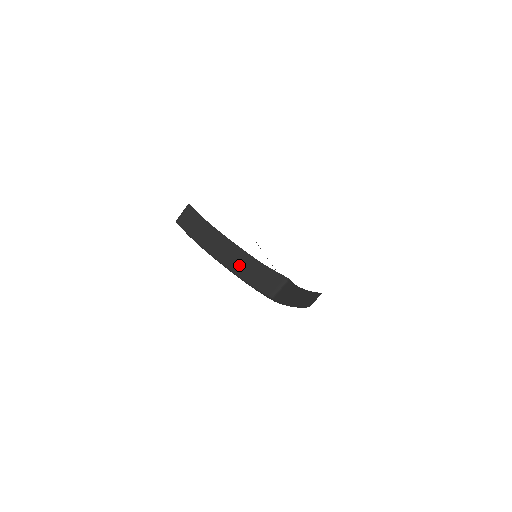
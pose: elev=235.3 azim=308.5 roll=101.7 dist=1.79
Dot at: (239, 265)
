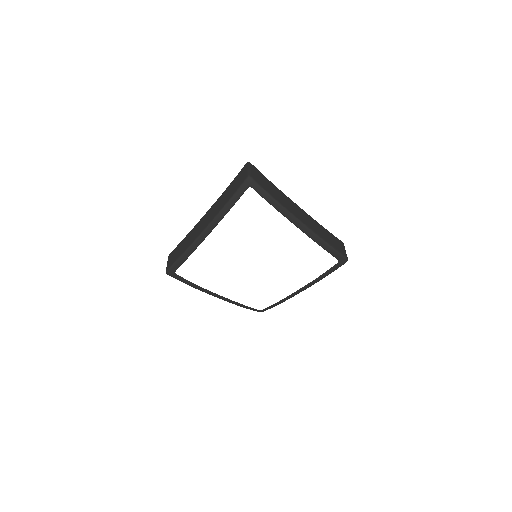
Dot at: (217, 208)
